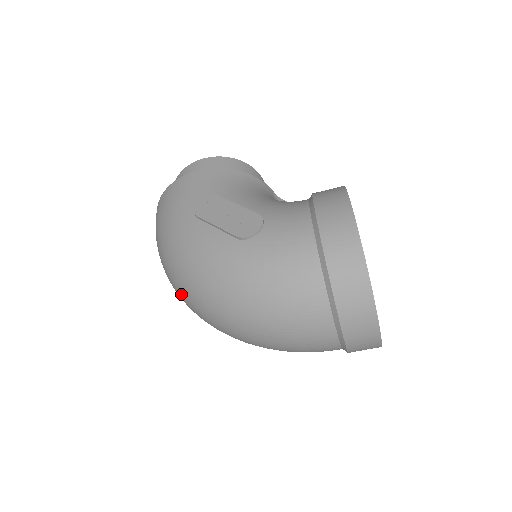
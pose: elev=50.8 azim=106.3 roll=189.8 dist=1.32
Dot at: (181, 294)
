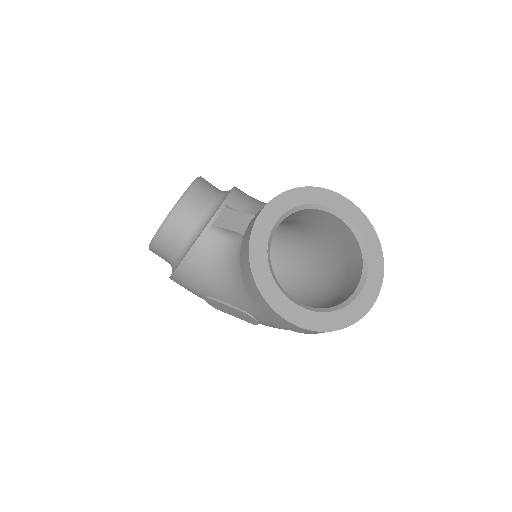
Dot at: occluded
